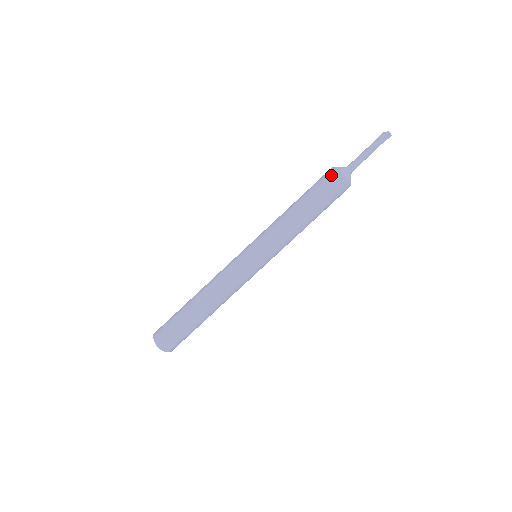
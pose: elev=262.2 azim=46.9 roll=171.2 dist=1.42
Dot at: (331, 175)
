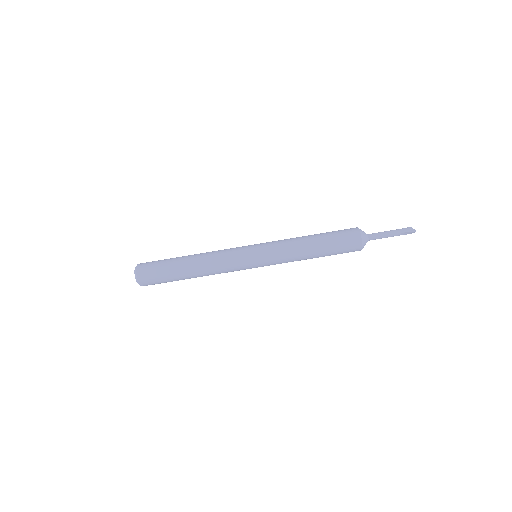
Dot at: (354, 239)
